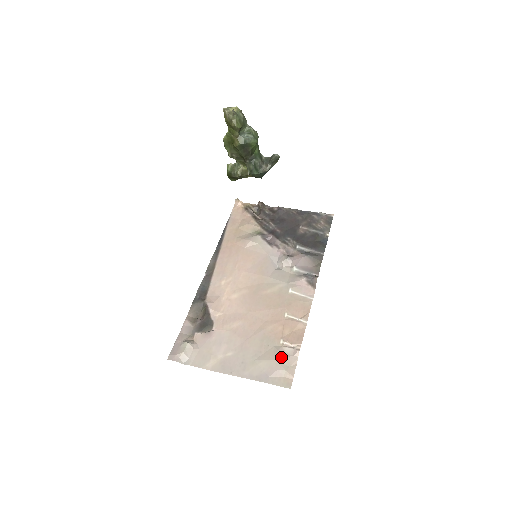
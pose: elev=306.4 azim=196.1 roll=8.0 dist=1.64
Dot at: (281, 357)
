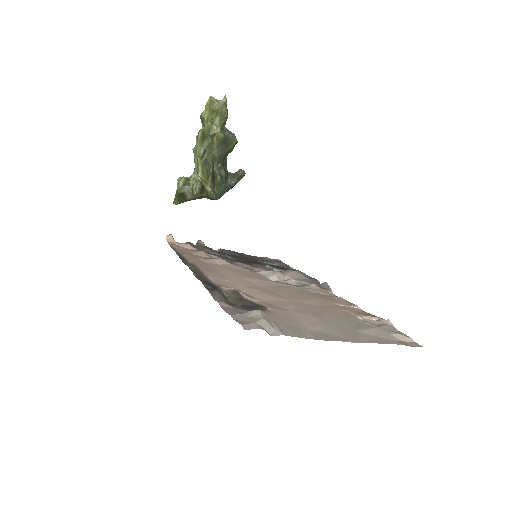
Dot at: (379, 325)
